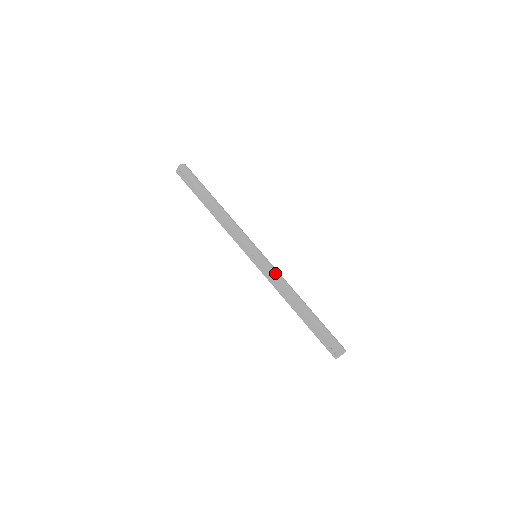
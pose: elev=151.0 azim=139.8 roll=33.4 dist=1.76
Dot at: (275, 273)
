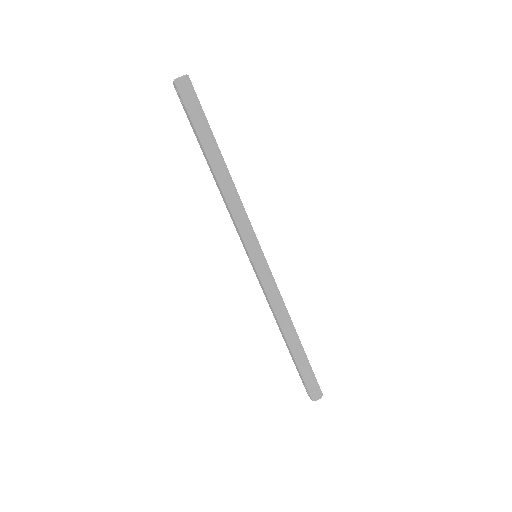
Dot at: (270, 291)
